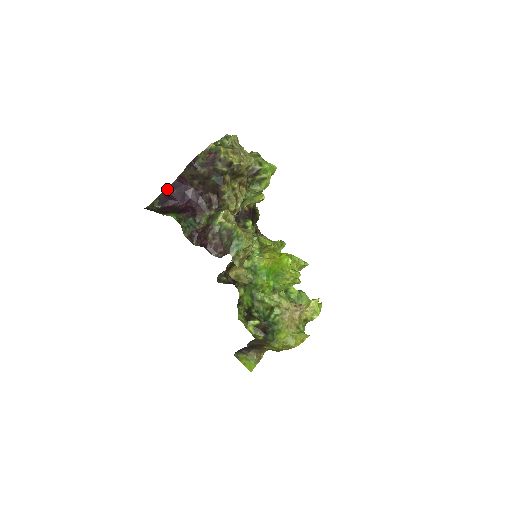
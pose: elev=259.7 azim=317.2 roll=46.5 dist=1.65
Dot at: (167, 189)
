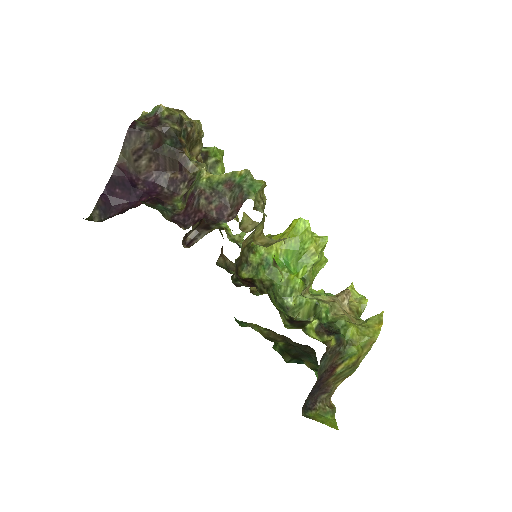
Dot at: (104, 191)
